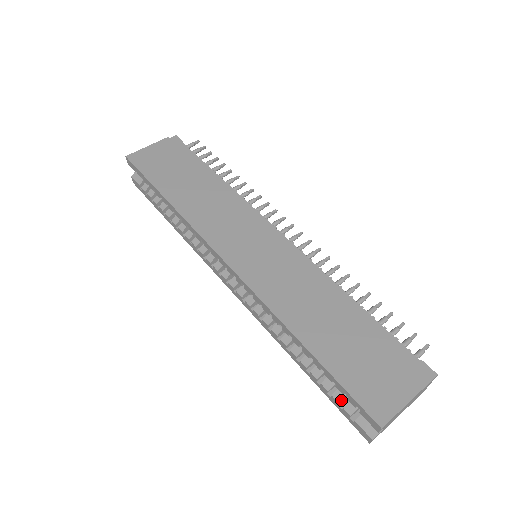
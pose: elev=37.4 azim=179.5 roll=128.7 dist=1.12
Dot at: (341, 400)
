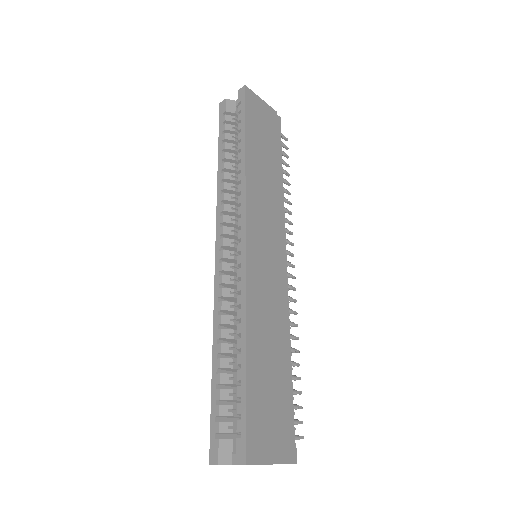
Dot at: (223, 415)
